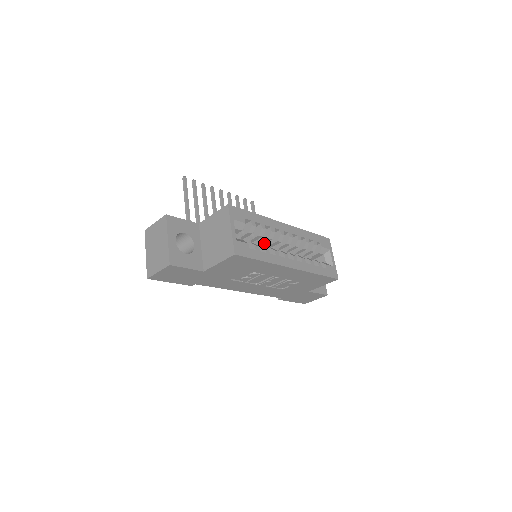
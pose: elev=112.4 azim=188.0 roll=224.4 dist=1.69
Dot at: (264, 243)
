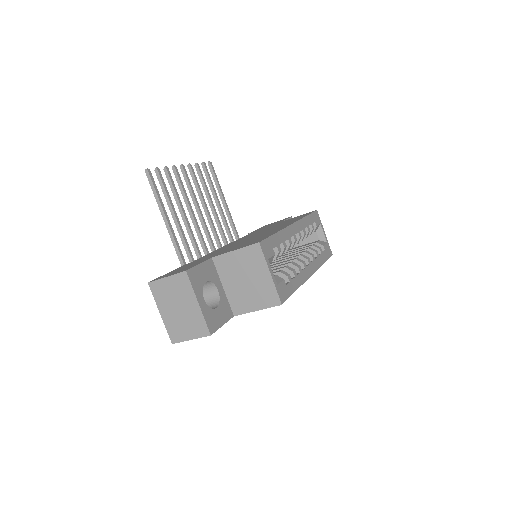
Dot at: occluded
